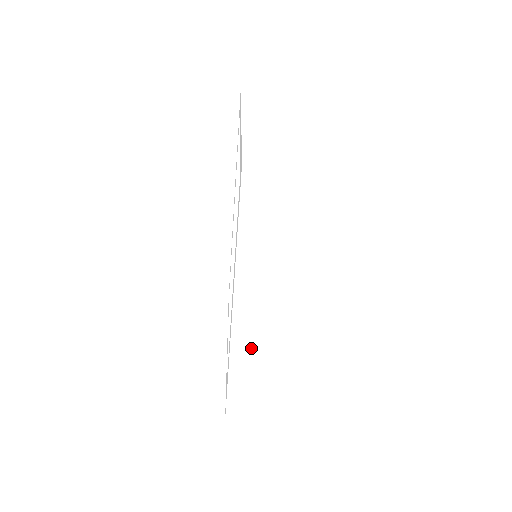
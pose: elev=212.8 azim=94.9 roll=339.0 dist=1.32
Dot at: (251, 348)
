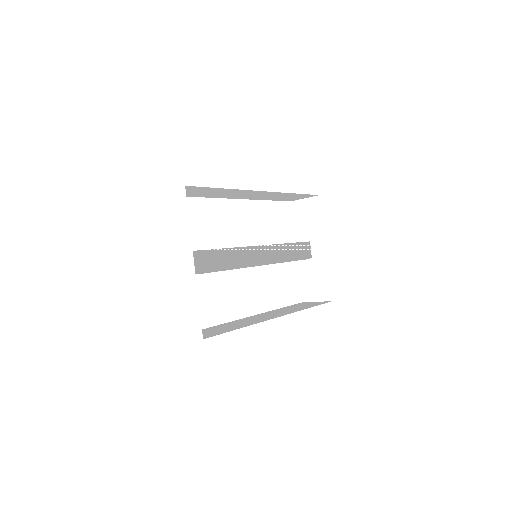
Dot at: occluded
